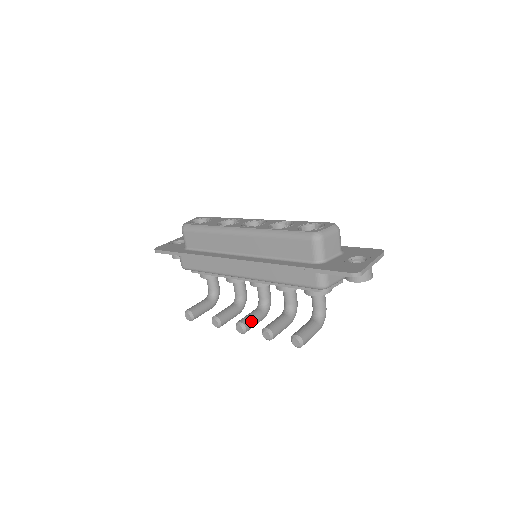
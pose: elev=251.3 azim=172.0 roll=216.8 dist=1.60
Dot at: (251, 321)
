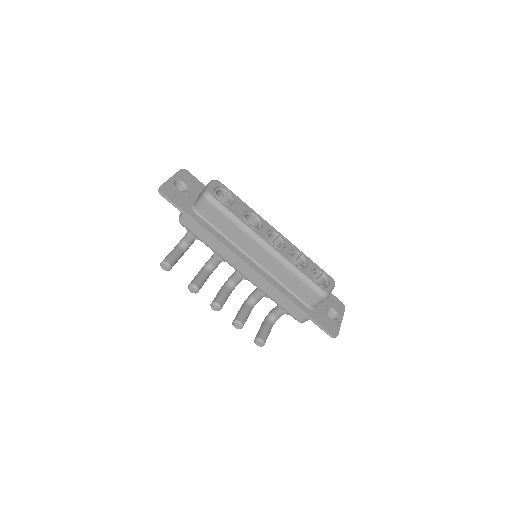
Dot at: occluded
